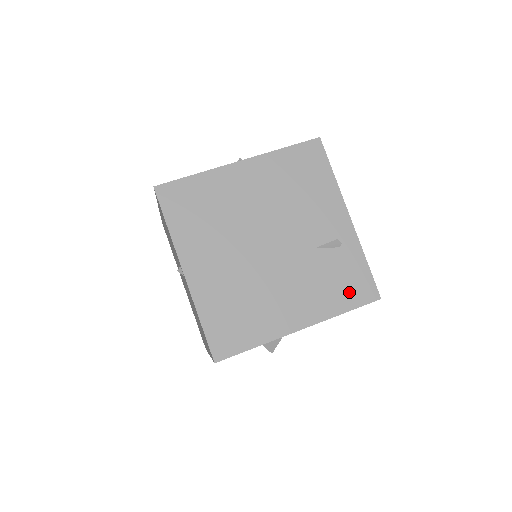
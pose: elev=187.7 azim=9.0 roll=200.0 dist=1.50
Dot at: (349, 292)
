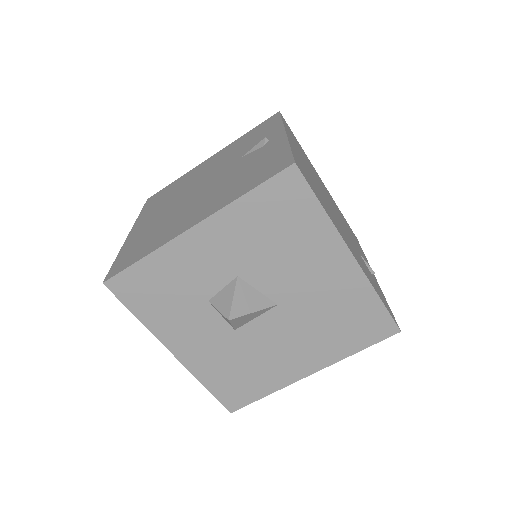
Dot at: (381, 296)
